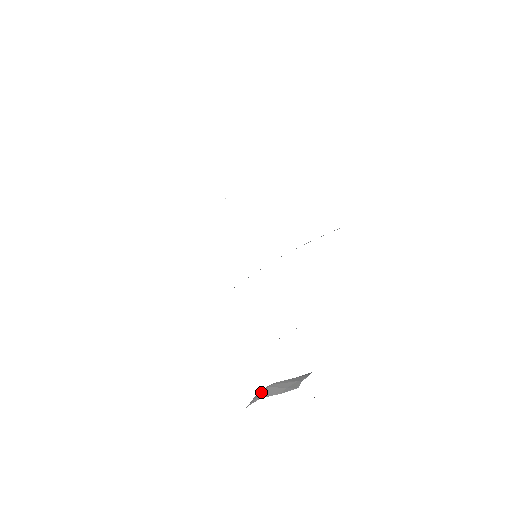
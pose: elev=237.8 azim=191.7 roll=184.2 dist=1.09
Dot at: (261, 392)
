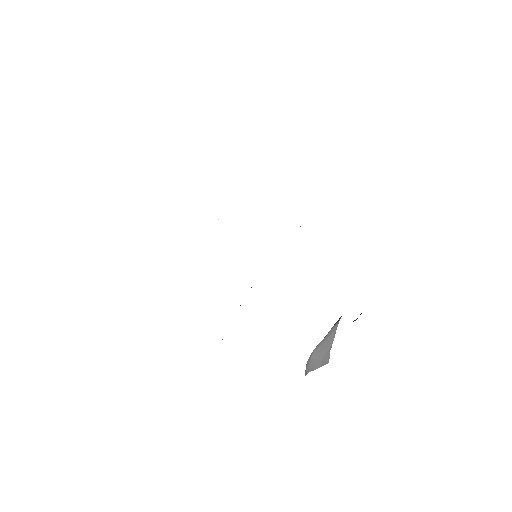
Dot at: (308, 364)
